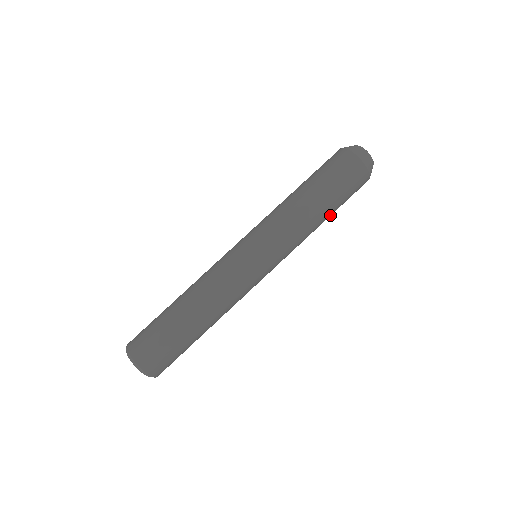
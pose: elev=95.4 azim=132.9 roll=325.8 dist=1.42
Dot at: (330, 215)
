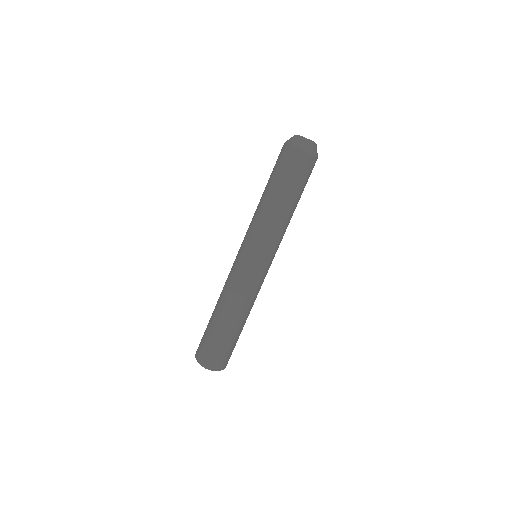
Dot at: (298, 201)
